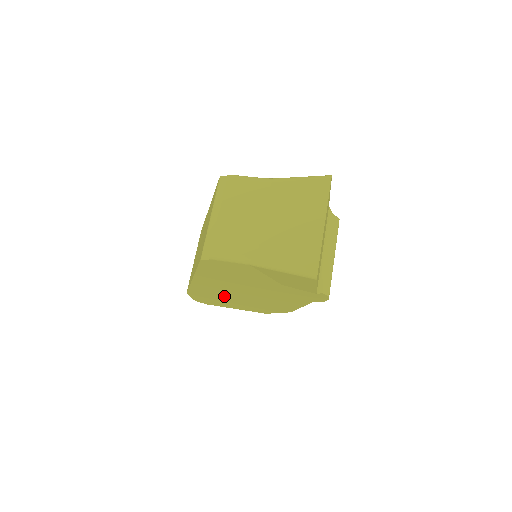
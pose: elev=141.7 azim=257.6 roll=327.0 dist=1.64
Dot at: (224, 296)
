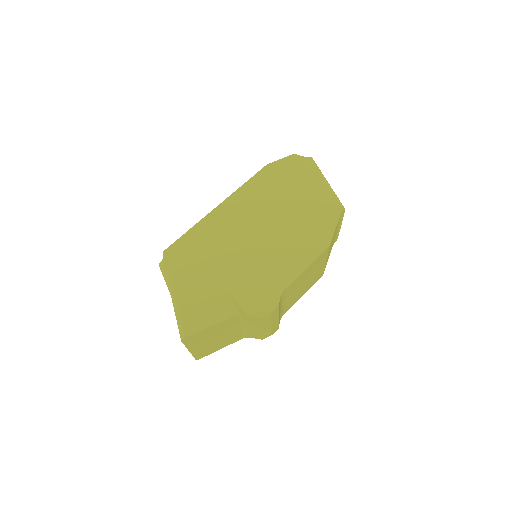
Dot at: occluded
